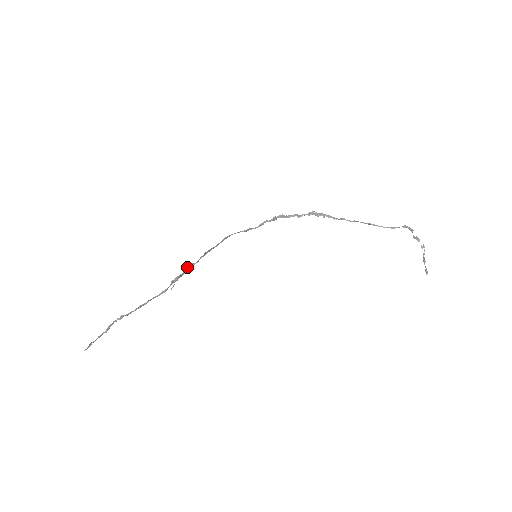
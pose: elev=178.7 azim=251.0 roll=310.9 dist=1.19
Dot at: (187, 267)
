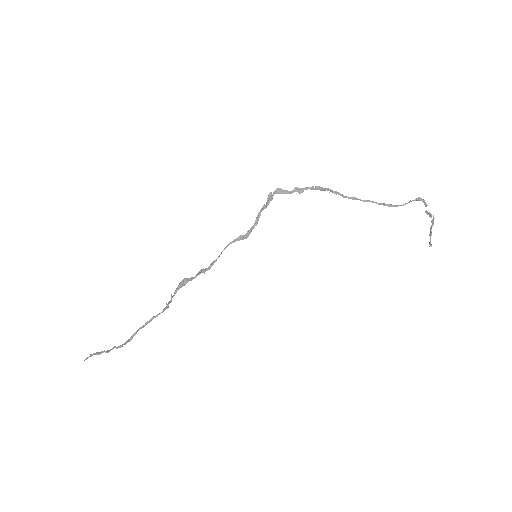
Dot at: (180, 282)
